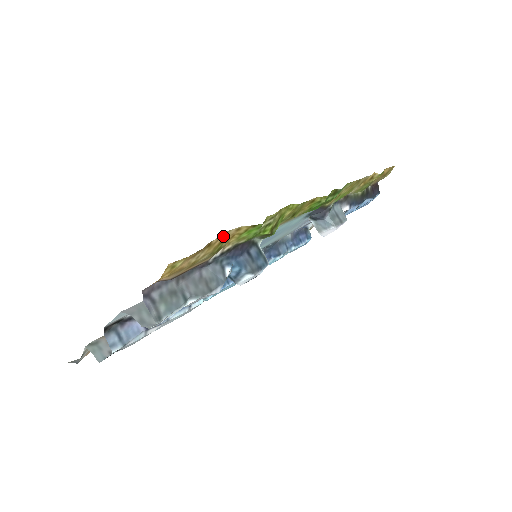
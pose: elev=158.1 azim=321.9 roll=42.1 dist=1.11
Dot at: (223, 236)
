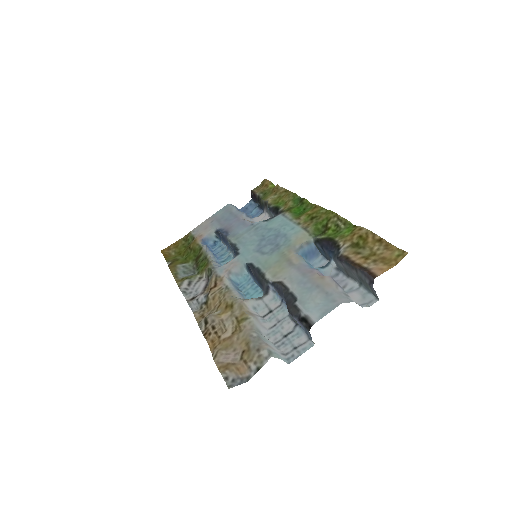
Dot at: (369, 234)
